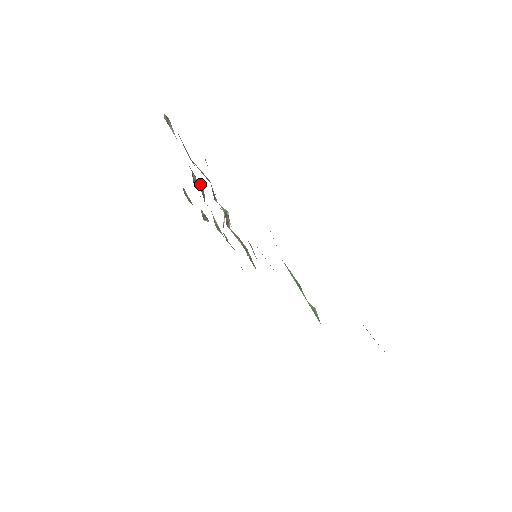
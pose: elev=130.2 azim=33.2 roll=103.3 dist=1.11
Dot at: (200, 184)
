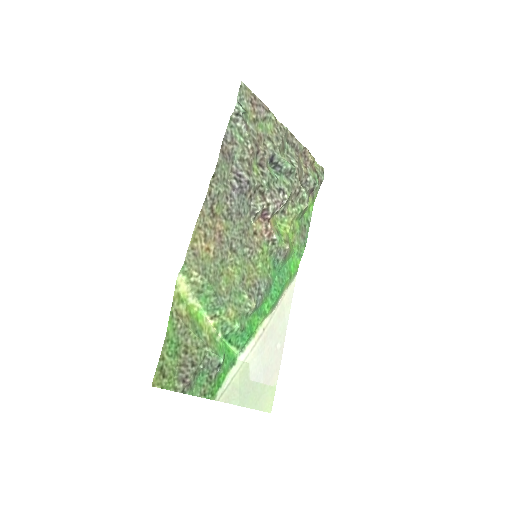
Dot at: (288, 163)
